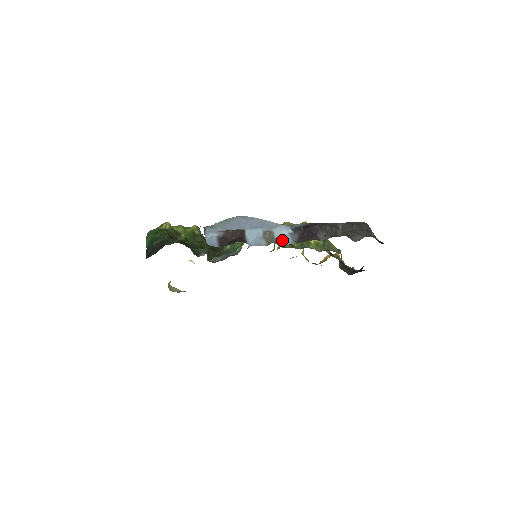
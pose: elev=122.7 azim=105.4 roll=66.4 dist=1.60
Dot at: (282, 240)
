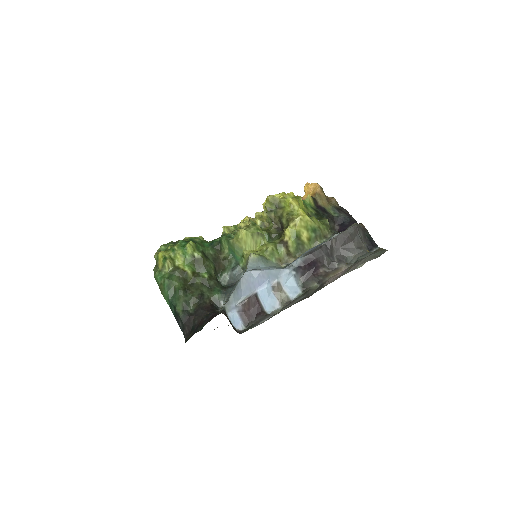
Dot at: (290, 291)
